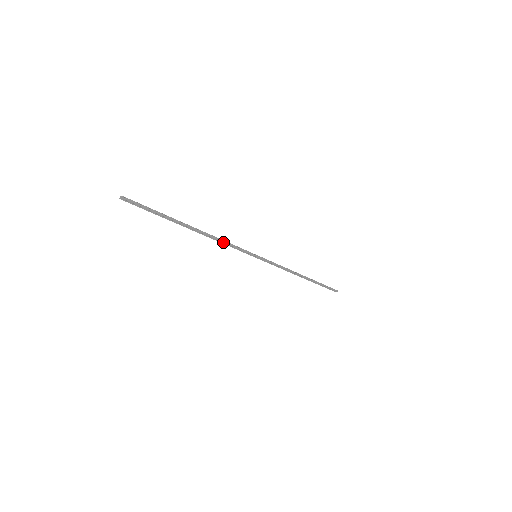
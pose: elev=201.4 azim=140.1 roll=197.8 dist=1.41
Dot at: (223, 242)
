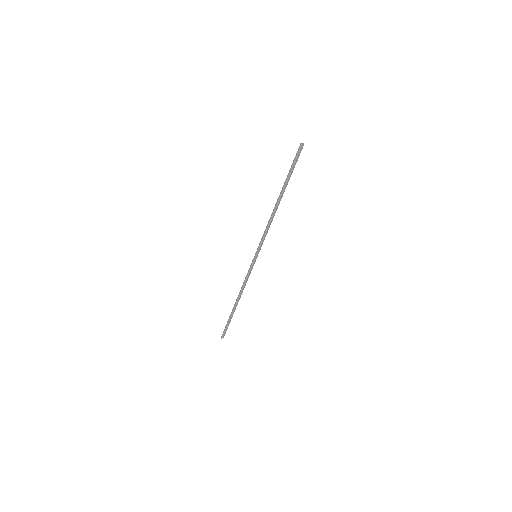
Dot at: occluded
